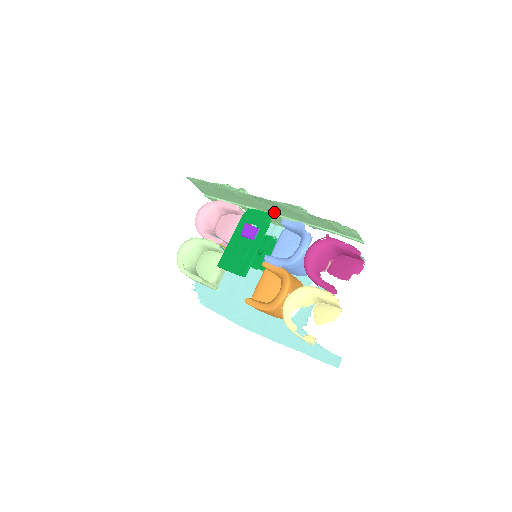
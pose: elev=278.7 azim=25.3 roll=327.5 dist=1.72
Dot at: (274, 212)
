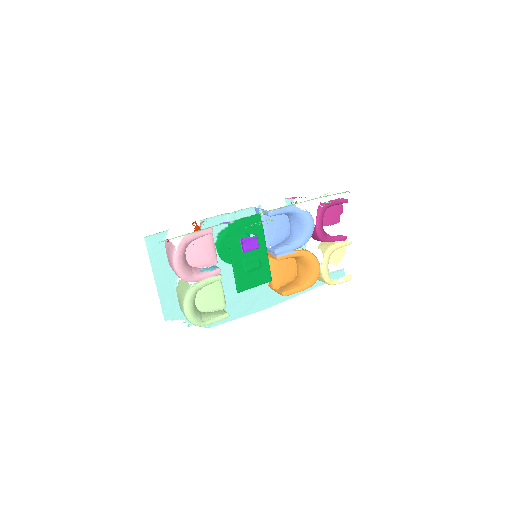
Dot at: occluded
